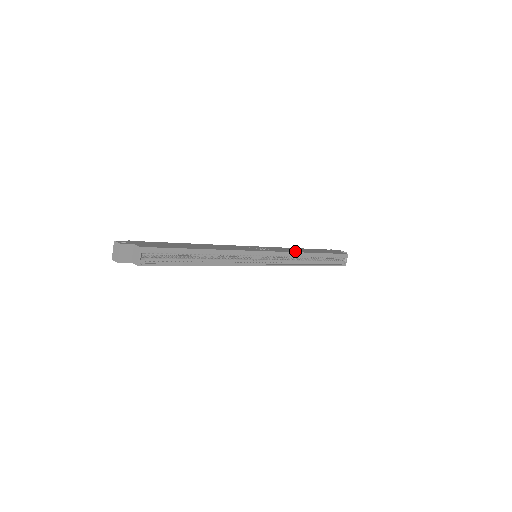
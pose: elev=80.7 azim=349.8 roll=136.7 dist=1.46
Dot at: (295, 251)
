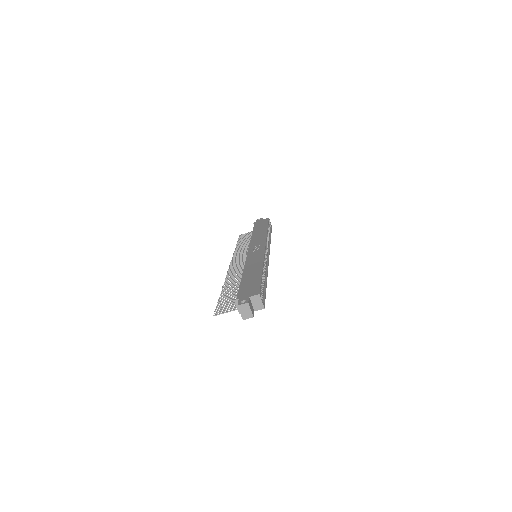
Dot at: (264, 236)
